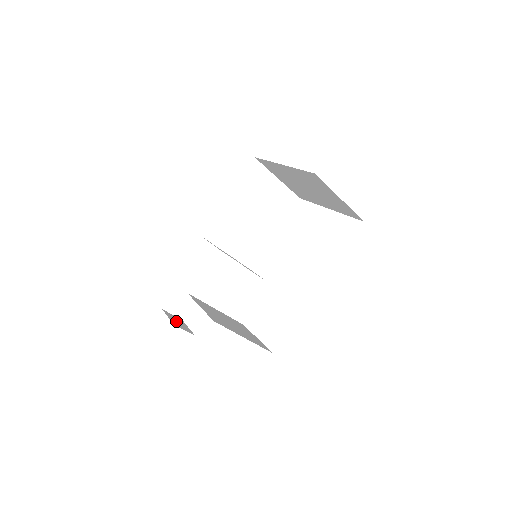
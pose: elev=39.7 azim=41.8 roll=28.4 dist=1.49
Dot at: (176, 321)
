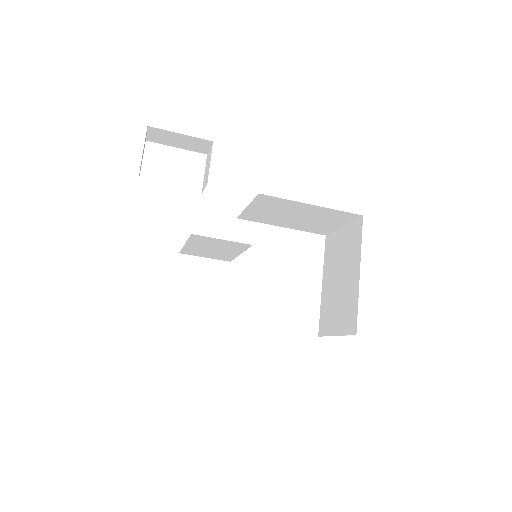
Dot at: occluded
